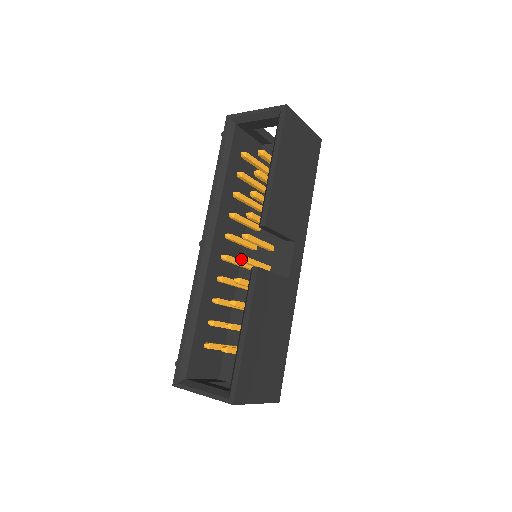
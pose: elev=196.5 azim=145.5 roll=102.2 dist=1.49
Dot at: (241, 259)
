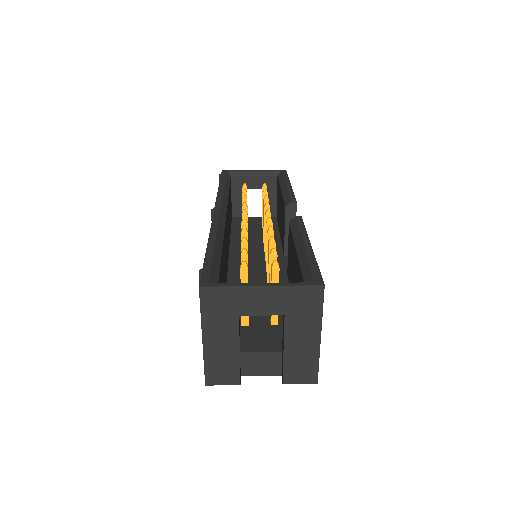
Dot at: (271, 220)
